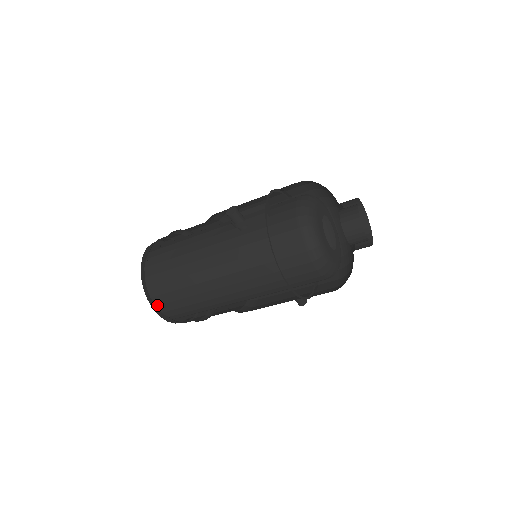
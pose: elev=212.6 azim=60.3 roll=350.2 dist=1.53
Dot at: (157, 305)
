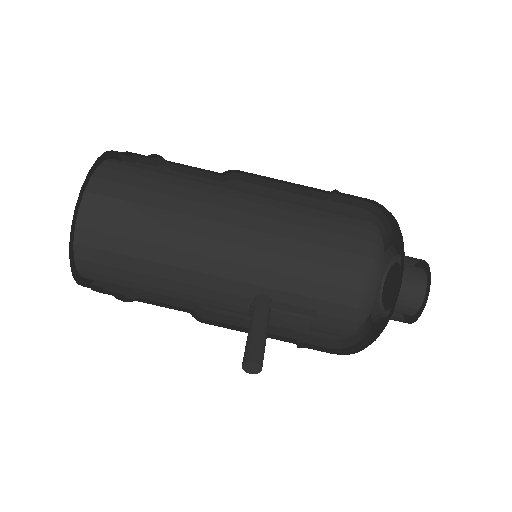
Dot at: (109, 161)
